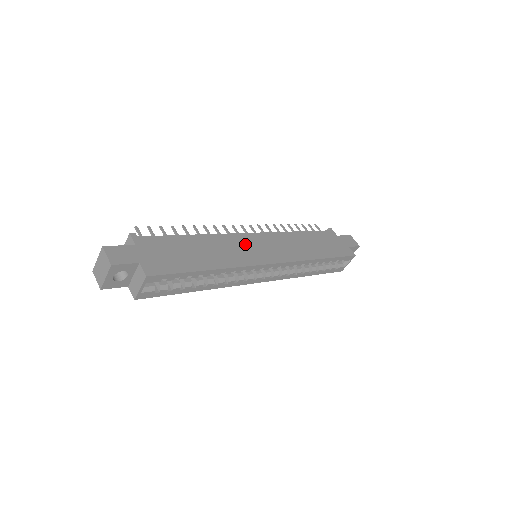
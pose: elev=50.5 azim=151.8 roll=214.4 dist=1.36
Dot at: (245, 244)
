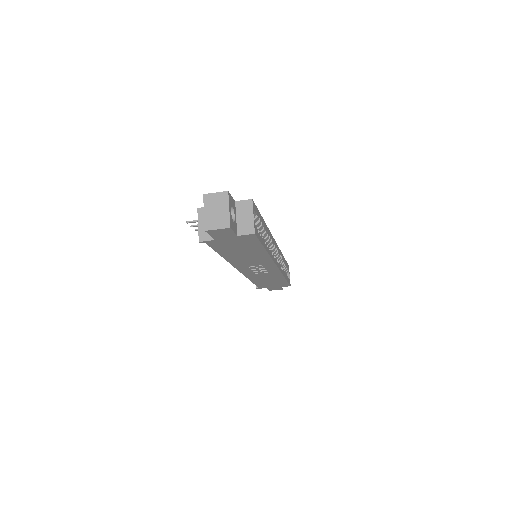
Dot at: occluded
